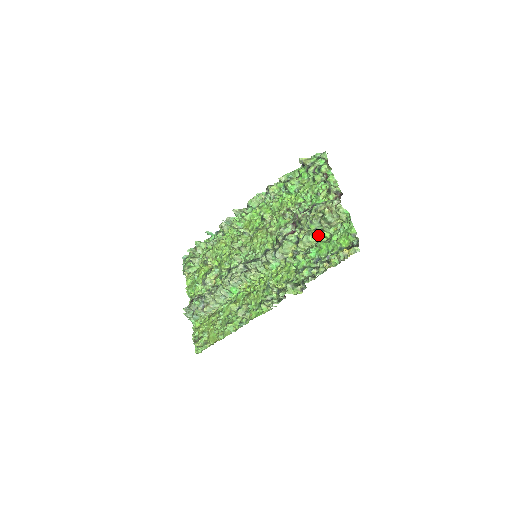
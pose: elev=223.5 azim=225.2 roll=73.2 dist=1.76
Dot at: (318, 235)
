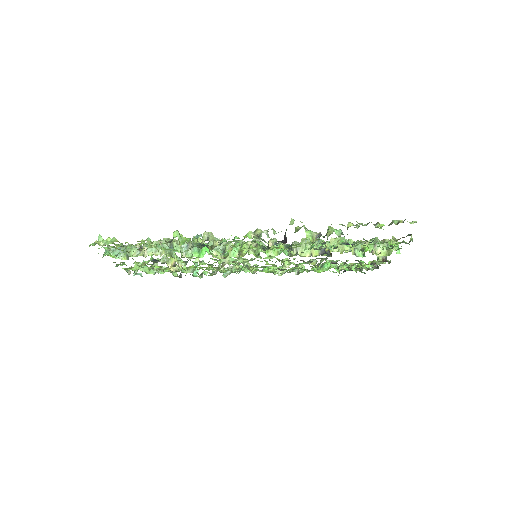
Dot at: (353, 253)
